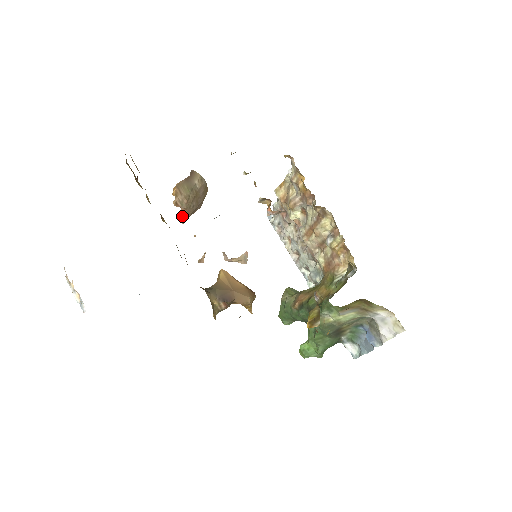
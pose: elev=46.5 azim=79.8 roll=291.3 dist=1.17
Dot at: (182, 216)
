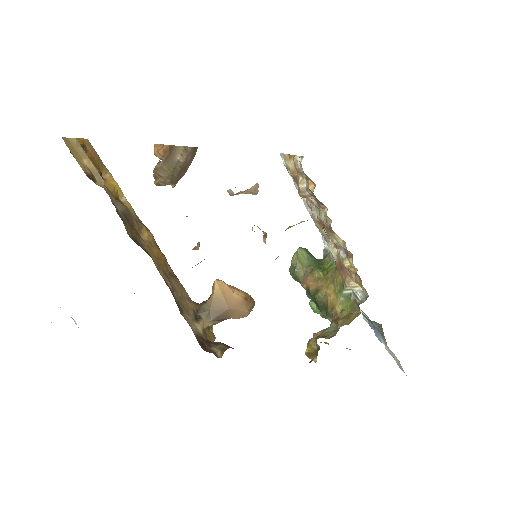
Dot at: occluded
